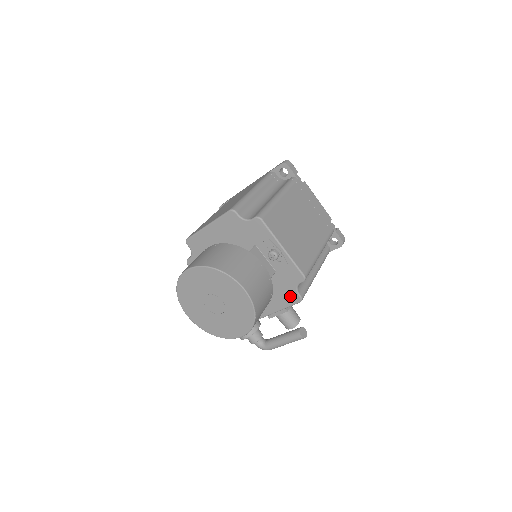
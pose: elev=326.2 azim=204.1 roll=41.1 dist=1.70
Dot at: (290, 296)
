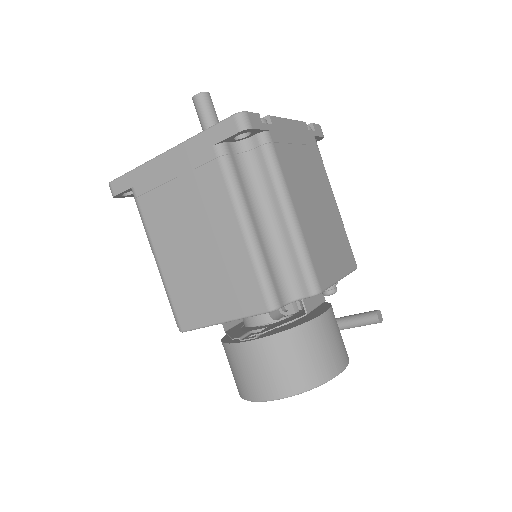
Dot at: occluded
